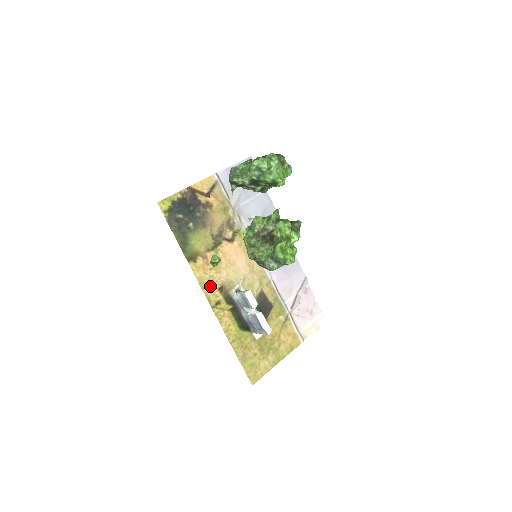
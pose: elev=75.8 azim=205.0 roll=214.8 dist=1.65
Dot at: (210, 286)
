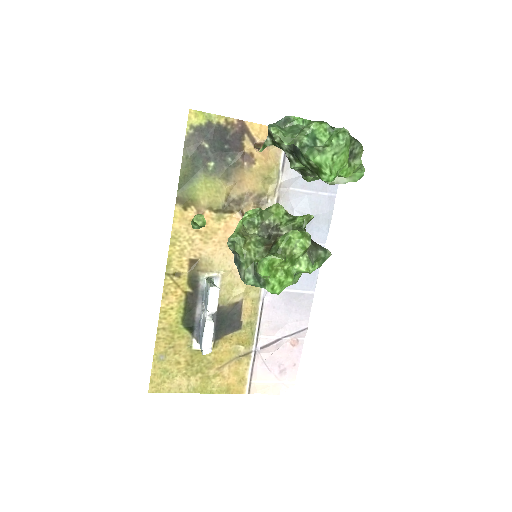
Dot at: (182, 249)
